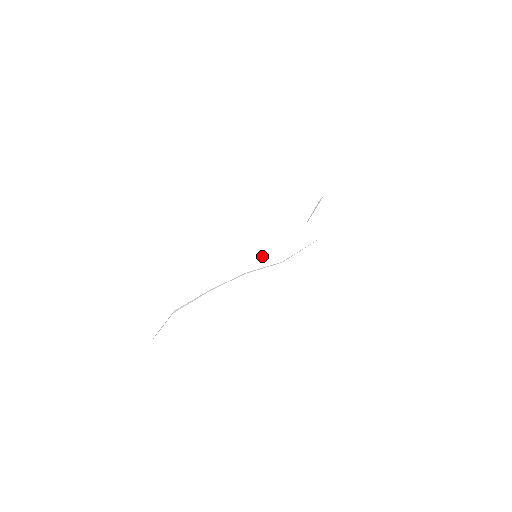
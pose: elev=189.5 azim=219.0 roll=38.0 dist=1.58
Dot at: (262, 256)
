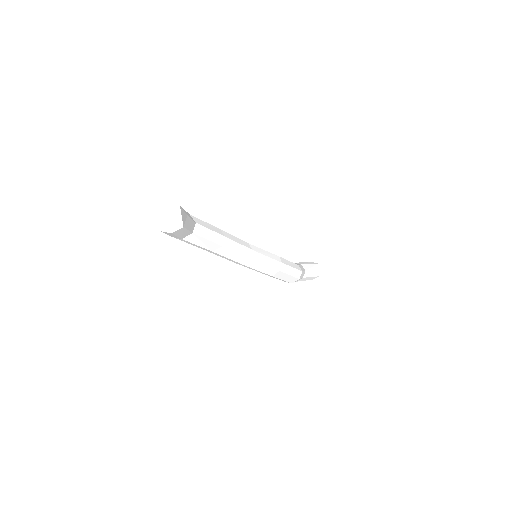
Dot at: (268, 254)
